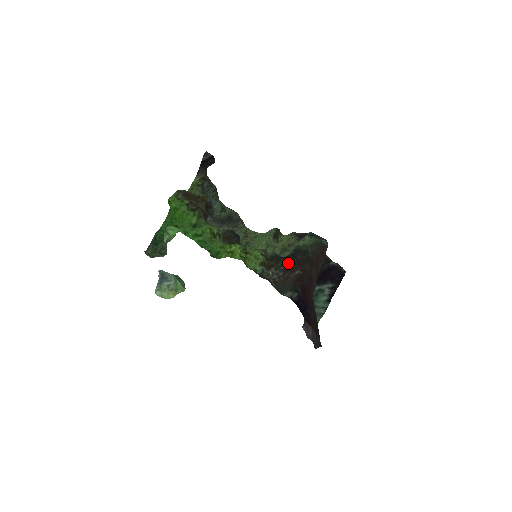
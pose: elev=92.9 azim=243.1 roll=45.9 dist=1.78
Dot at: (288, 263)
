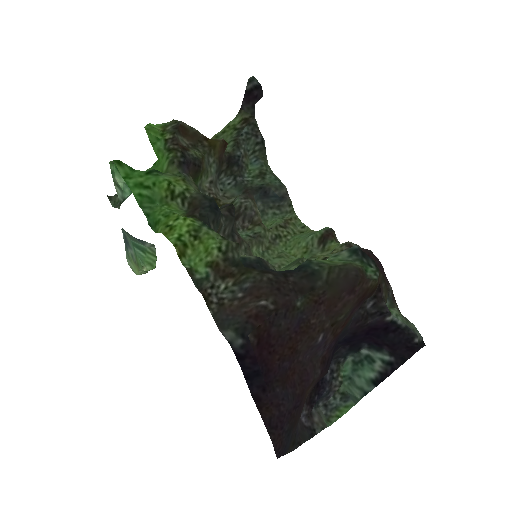
Dot at: (259, 280)
